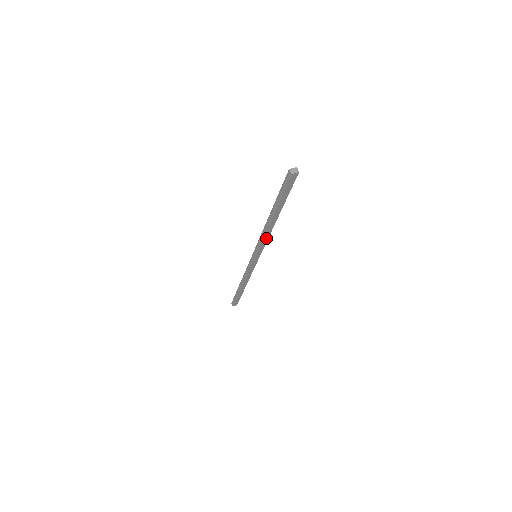
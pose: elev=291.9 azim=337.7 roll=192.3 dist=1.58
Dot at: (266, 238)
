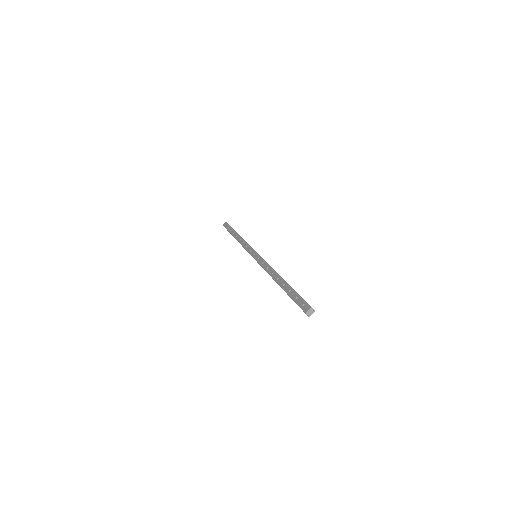
Dot at: occluded
